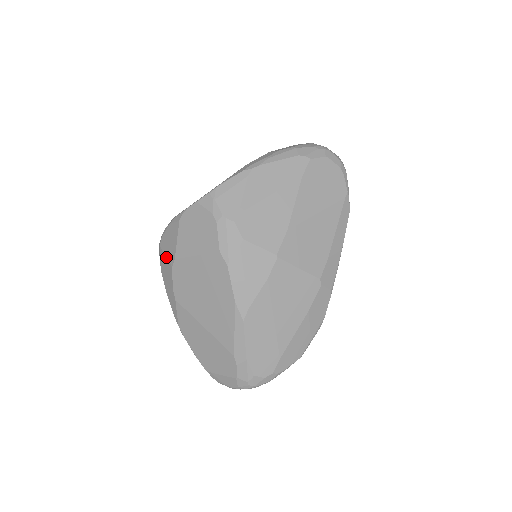
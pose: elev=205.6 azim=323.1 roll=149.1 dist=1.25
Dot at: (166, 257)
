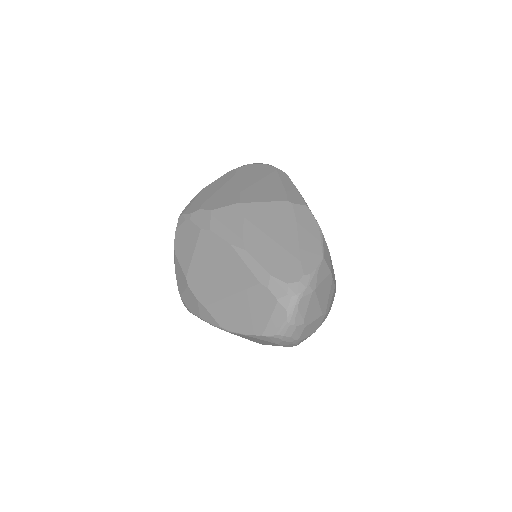
Dot at: (184, 291)
